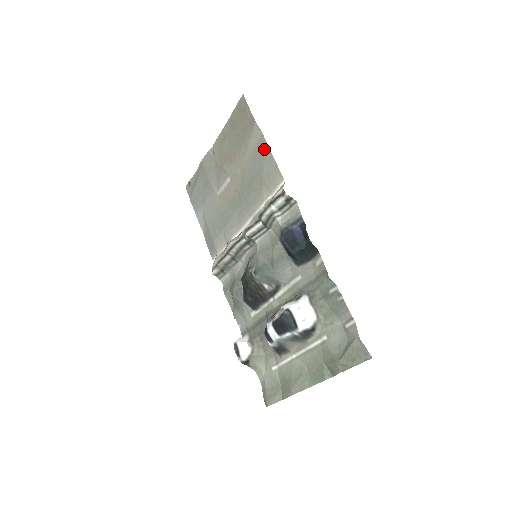
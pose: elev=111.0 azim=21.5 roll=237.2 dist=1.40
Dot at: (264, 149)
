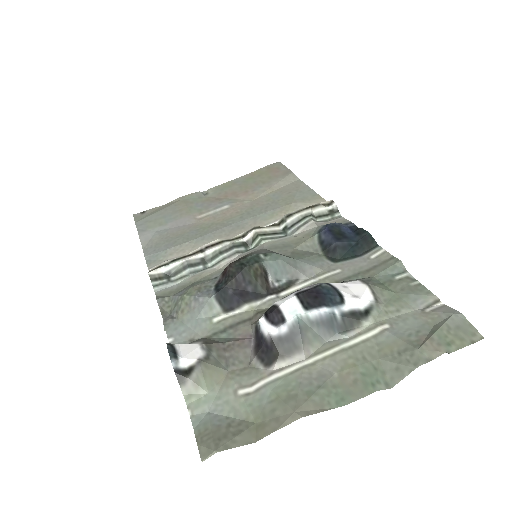
Dot at: (300, 186)
